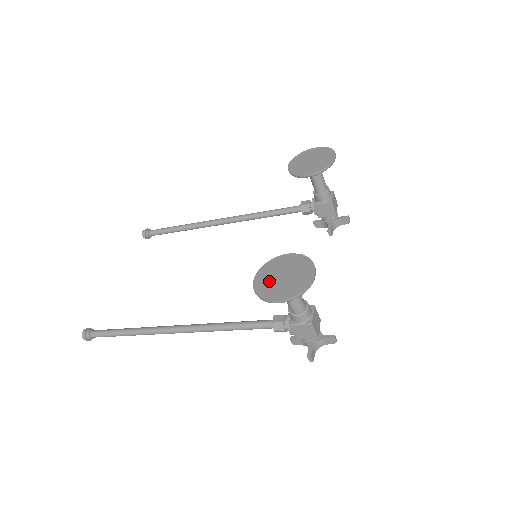
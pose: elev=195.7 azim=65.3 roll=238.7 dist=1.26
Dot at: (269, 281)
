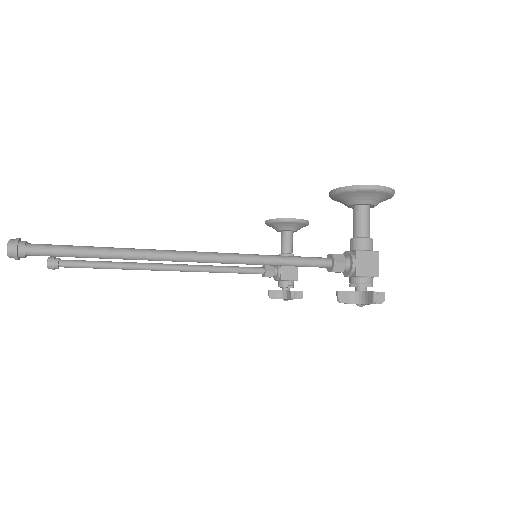
Dot at: occluded
